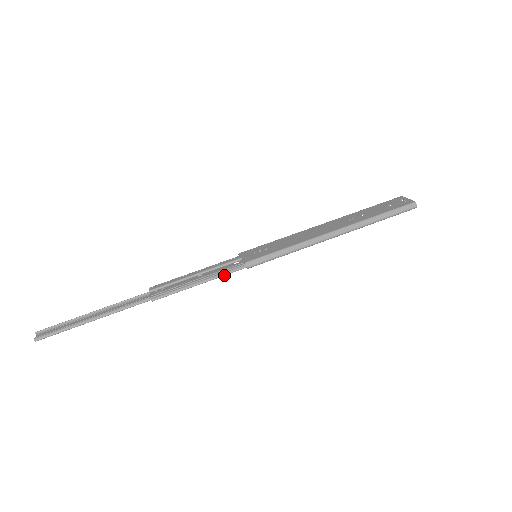
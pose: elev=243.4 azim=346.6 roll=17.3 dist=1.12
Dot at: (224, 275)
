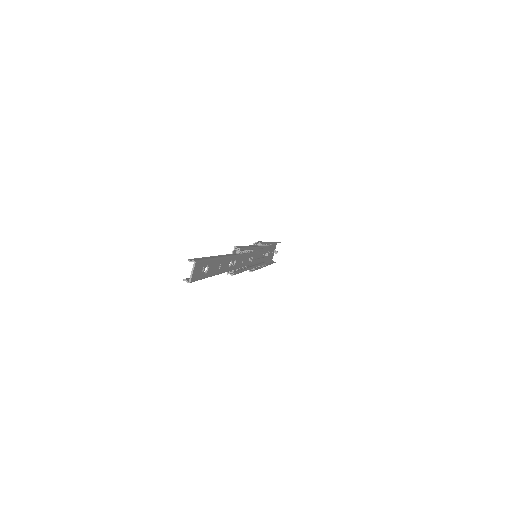
Dot at: (255, 247)
